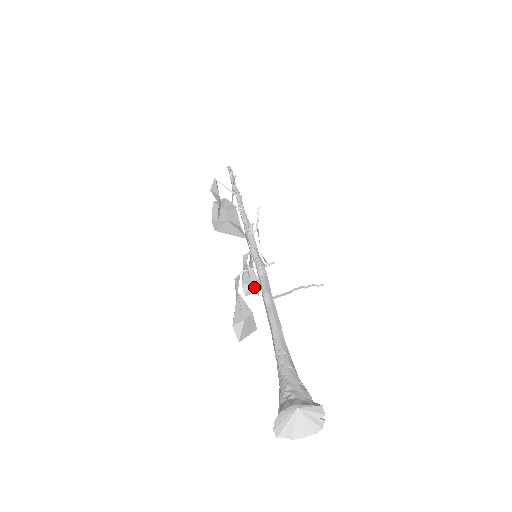
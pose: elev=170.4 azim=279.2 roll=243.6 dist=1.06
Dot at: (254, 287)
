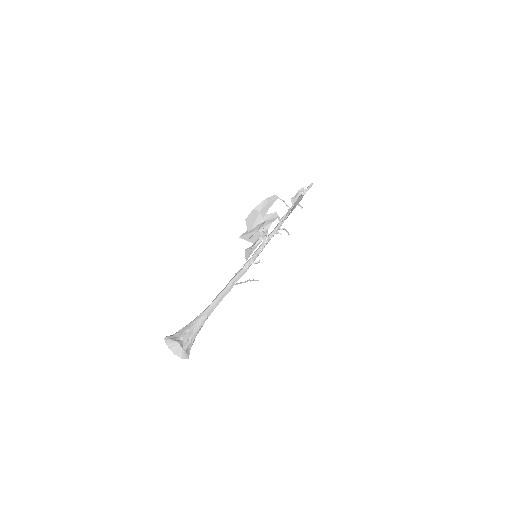
Dot at: occluded
